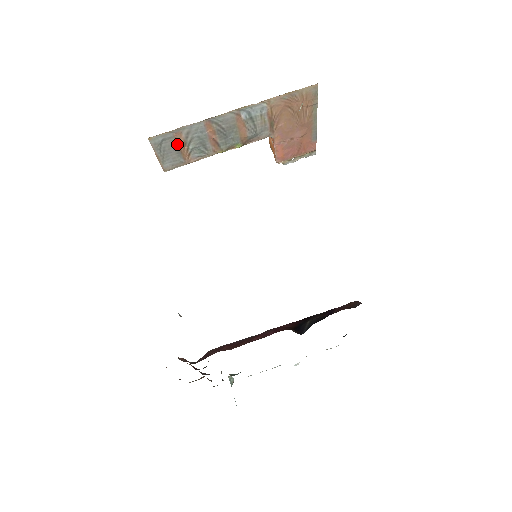
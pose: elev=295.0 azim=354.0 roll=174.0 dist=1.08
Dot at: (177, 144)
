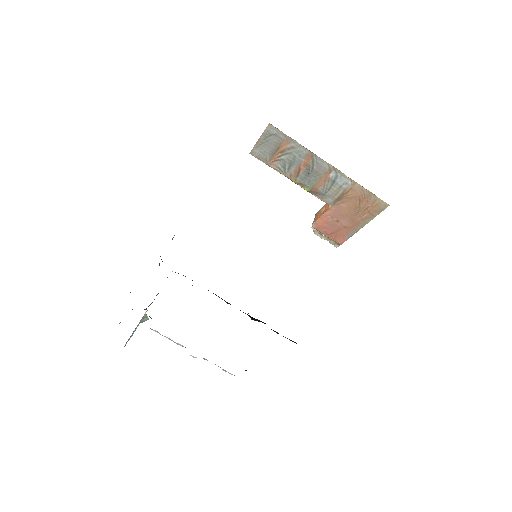
Dot at: (278, 146)
